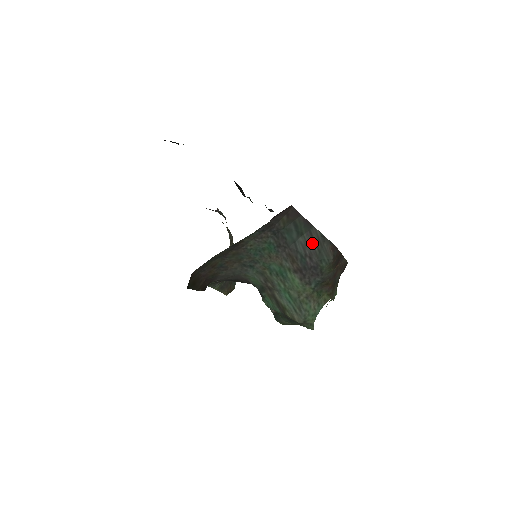
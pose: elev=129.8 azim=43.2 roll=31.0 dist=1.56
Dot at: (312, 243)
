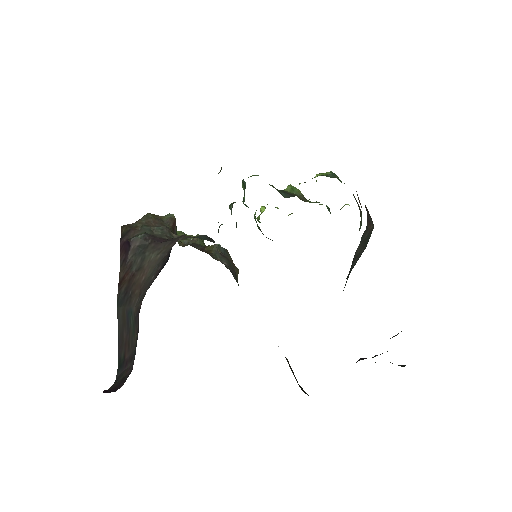
Dot at: (359, 256)
